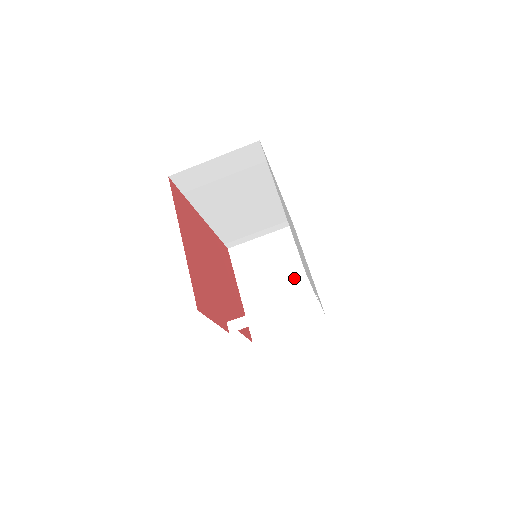
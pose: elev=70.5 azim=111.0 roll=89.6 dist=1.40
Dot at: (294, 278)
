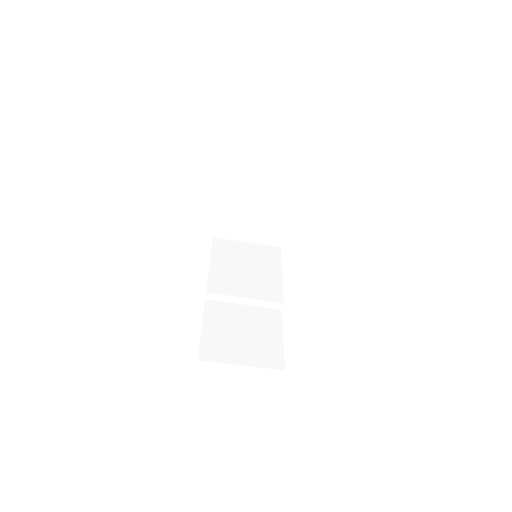
Dot at: (276, 210)
